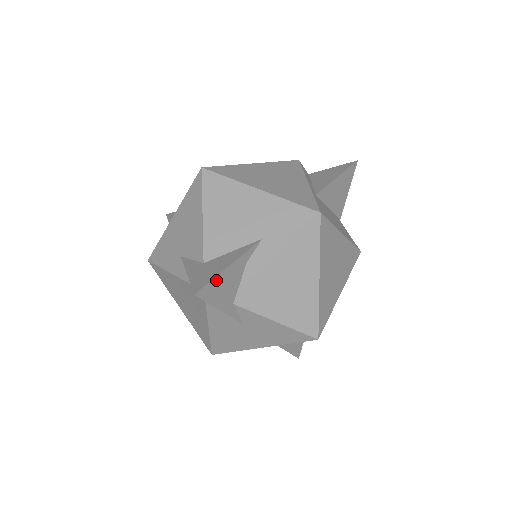
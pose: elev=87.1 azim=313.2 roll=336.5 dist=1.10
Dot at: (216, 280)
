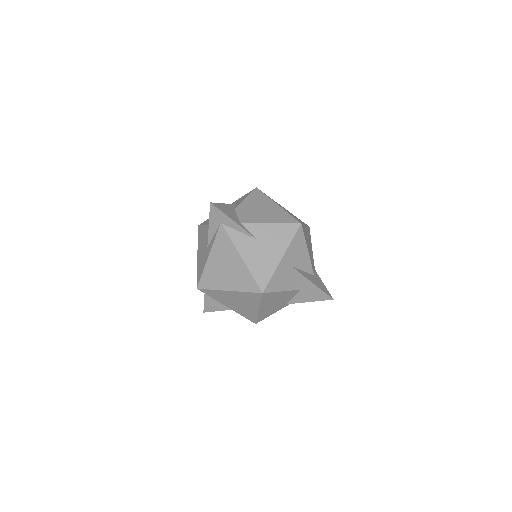
Dot at: (220, 205)
